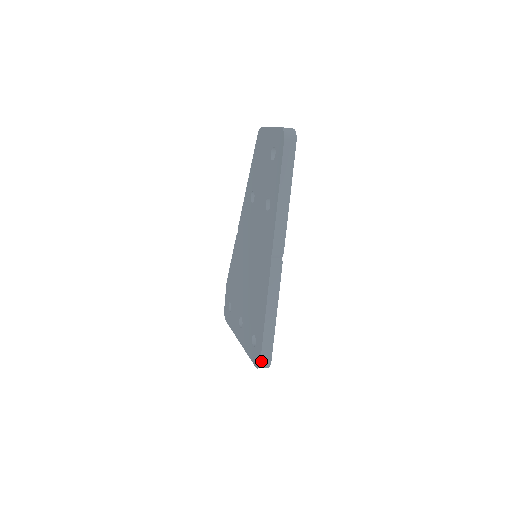
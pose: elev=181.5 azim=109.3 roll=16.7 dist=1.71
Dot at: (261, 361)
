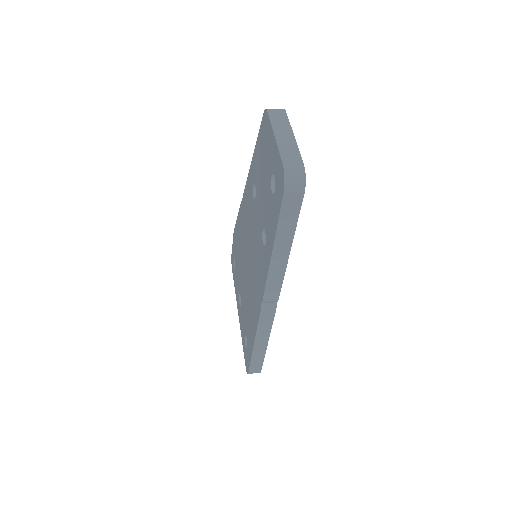
Dot at: (249, 372)
